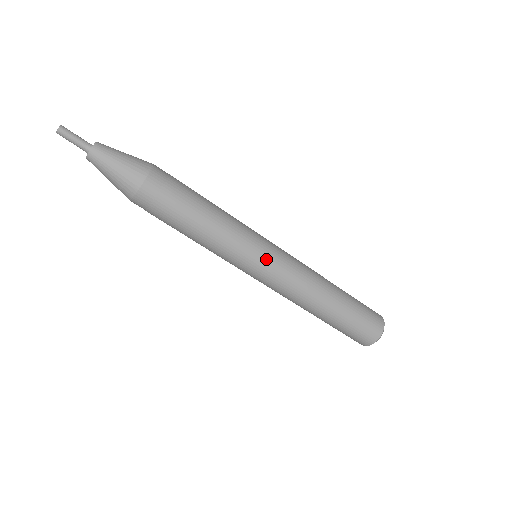
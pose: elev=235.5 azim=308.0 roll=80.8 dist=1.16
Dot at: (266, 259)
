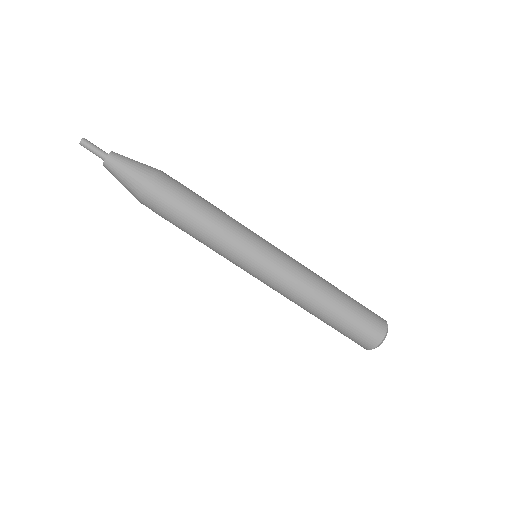
Dot at: (264, 256)
